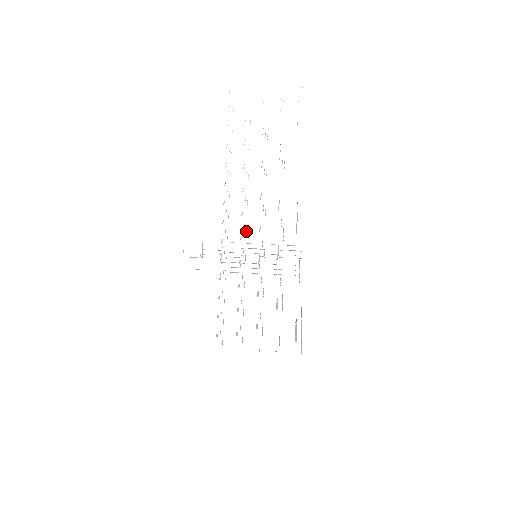
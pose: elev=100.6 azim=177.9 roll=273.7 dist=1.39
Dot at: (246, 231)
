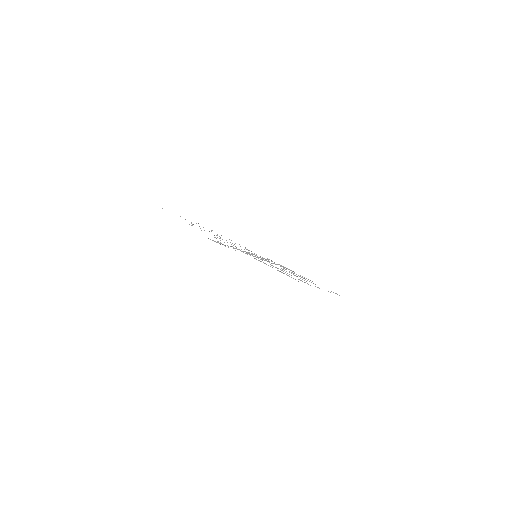
Dot at: (235, 246)
